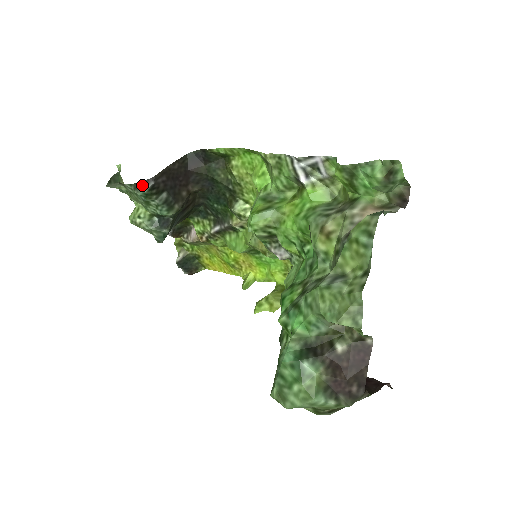
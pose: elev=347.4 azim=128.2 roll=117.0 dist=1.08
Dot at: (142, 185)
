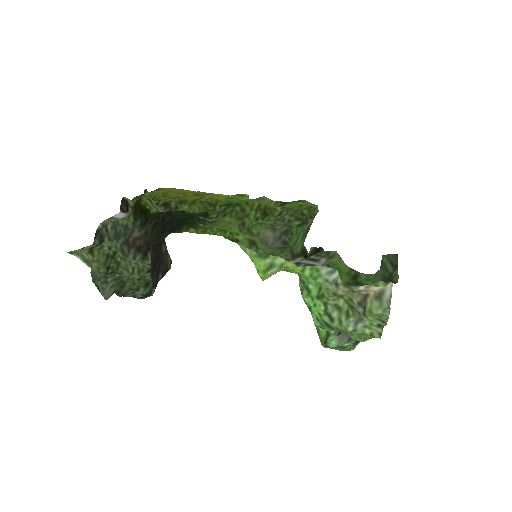
Dot at: (147, 296)
